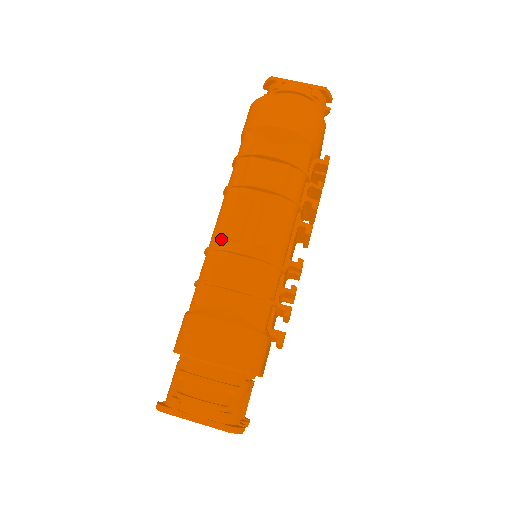
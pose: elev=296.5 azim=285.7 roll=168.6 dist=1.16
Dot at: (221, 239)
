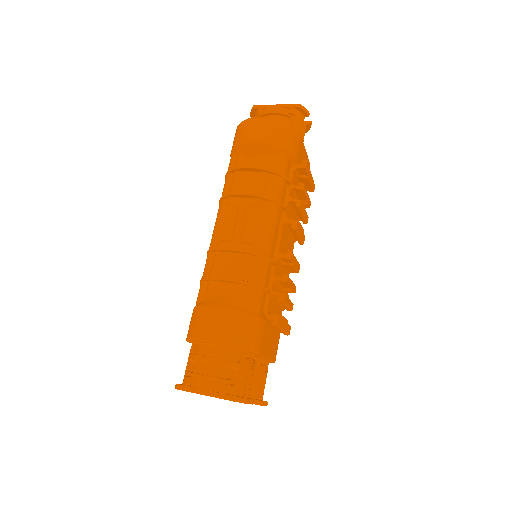
Dot at: (216, 242)
